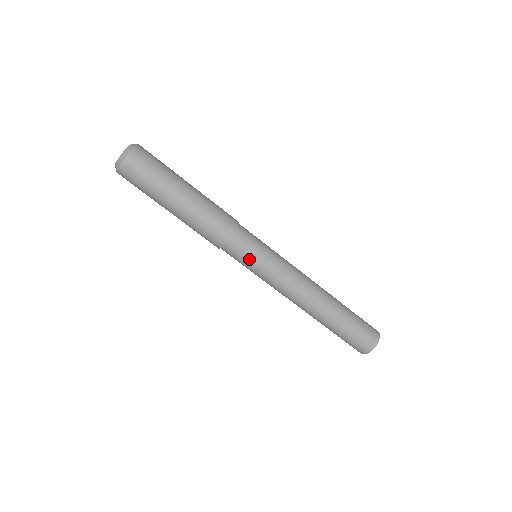
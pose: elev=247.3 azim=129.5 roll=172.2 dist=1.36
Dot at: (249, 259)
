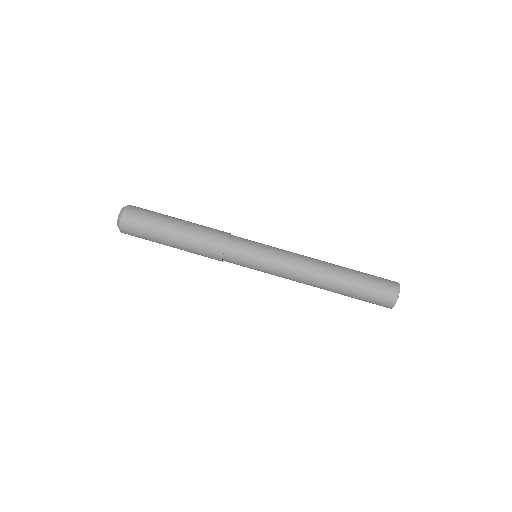
Dot at: (251, 249)
